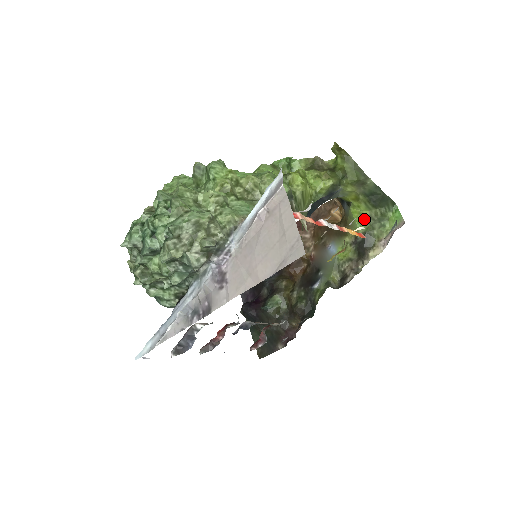
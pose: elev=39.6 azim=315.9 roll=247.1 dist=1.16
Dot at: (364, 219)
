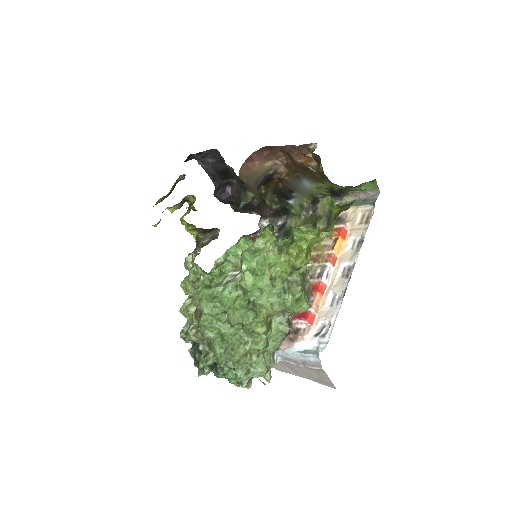
Dot at: occluded
